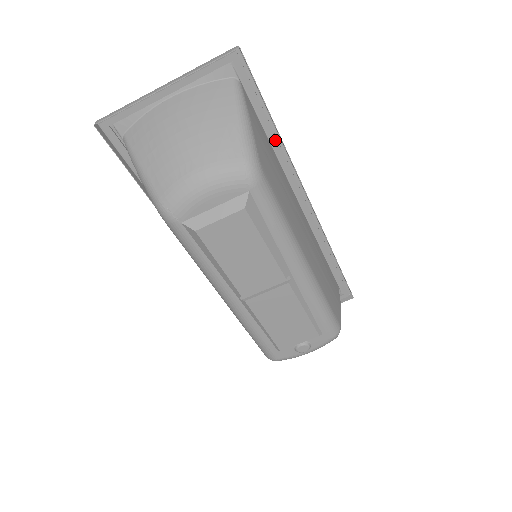
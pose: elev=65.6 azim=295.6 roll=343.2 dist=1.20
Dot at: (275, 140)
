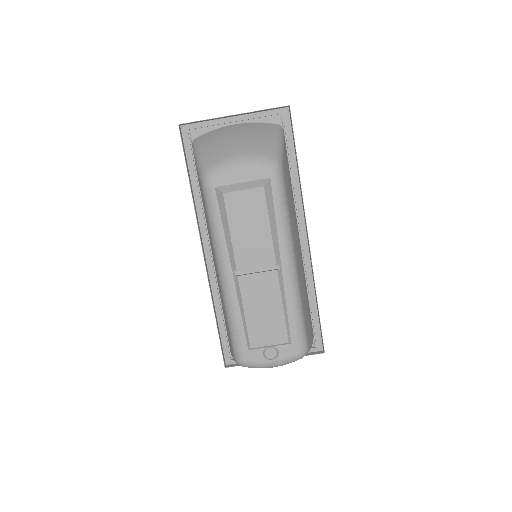
Dot at: (295, 178)
